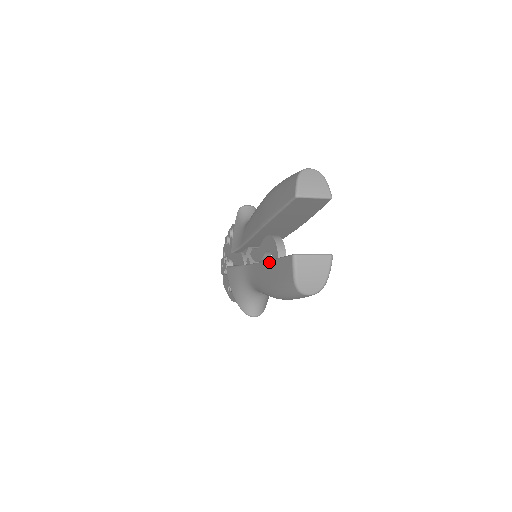
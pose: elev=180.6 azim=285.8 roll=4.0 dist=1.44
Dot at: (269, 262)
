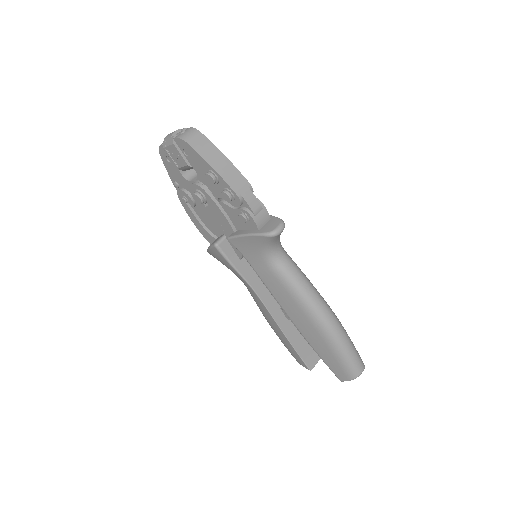
Dot at: (286, 339)
